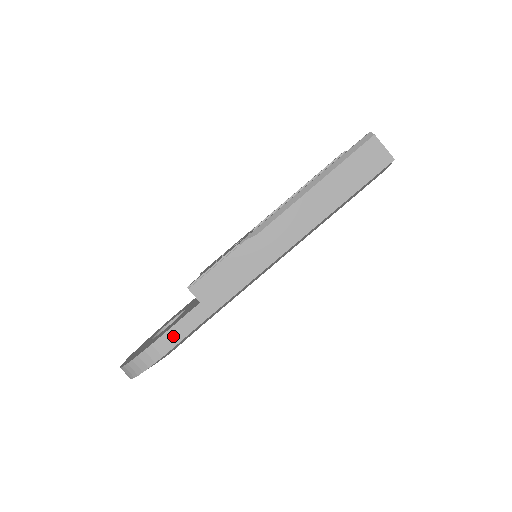
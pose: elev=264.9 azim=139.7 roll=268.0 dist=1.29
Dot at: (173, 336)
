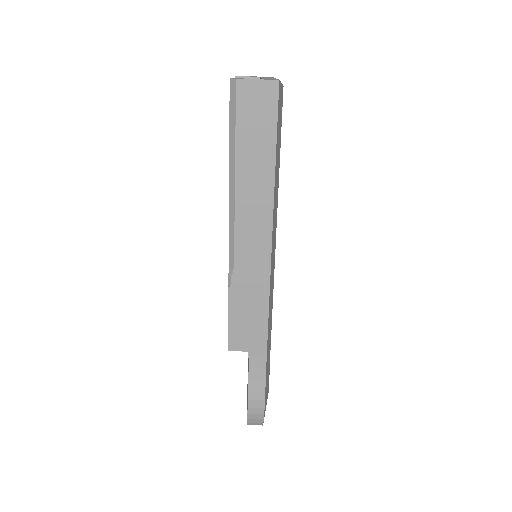
Dot at: (256, 390)
